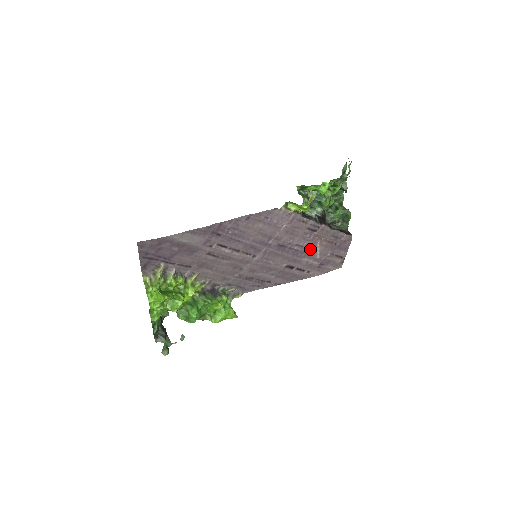
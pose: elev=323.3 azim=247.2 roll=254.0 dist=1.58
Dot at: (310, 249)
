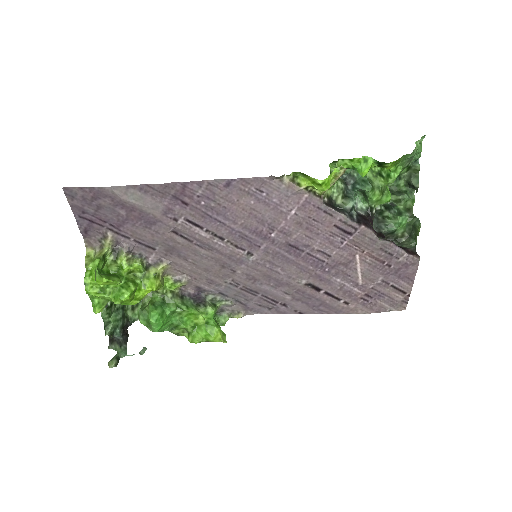
Dot at: (344, 264)
